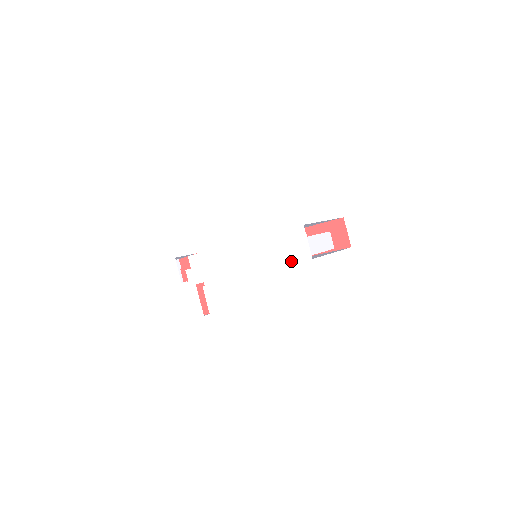
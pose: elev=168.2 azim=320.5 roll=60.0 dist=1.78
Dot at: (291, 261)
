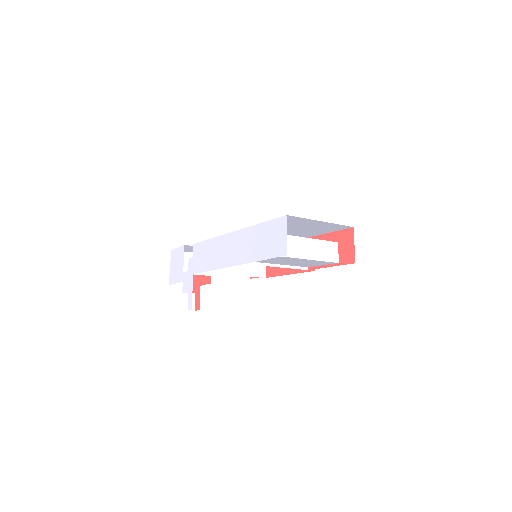
Dot at: (269, 256)
